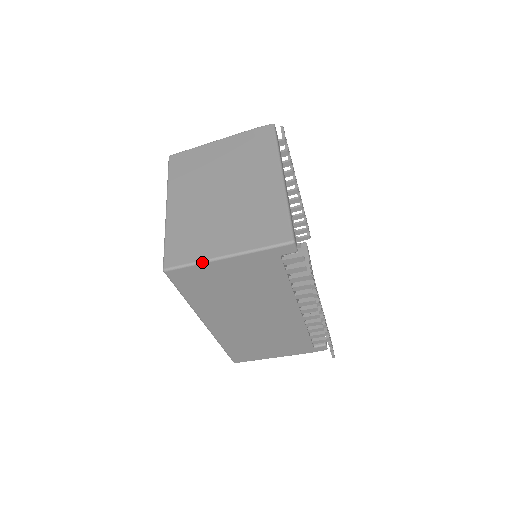
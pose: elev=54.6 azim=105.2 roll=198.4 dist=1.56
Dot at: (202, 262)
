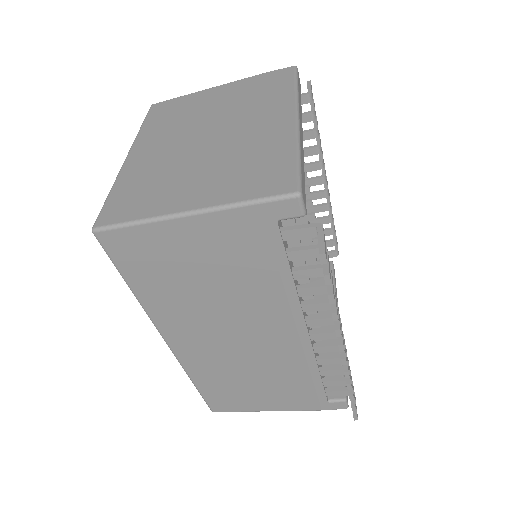
Dot at: (150, 220)
